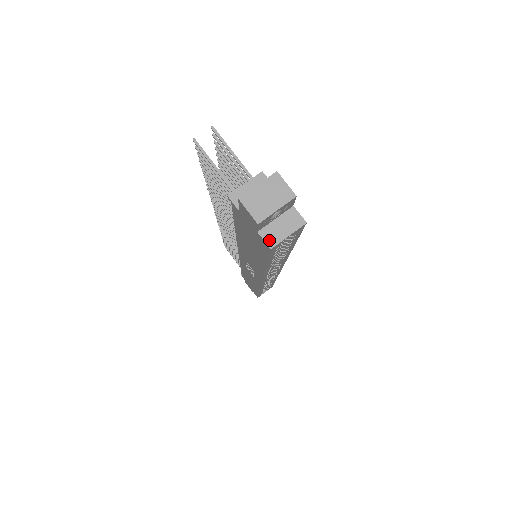
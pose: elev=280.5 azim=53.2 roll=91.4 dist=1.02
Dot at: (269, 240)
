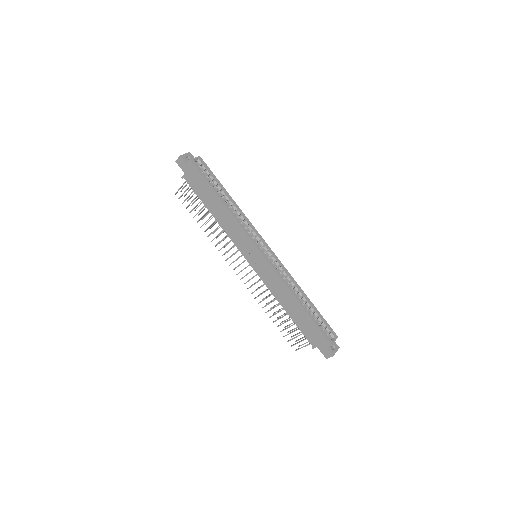
Dot at: (190, 161)
